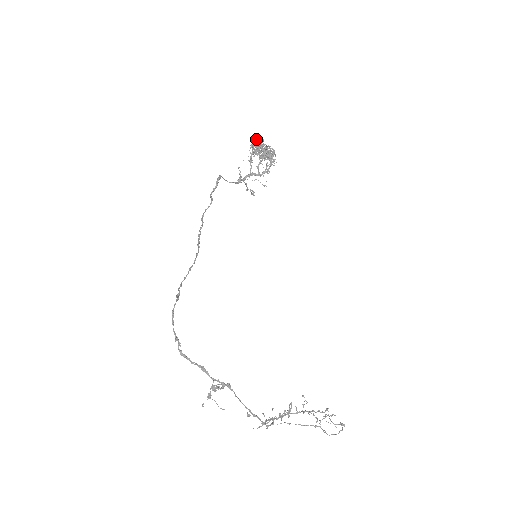
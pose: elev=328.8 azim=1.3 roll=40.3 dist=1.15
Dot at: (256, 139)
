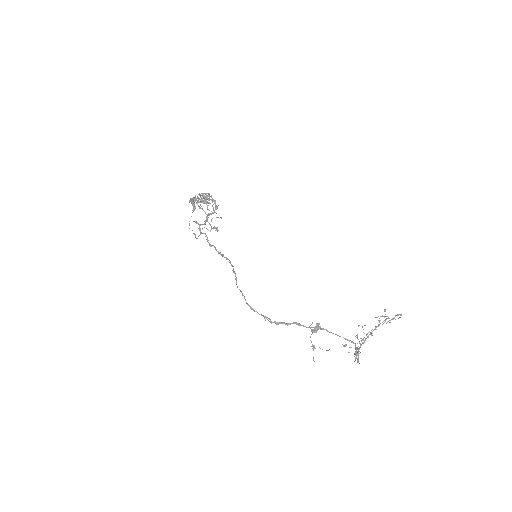
Dot at: (190, 198)
